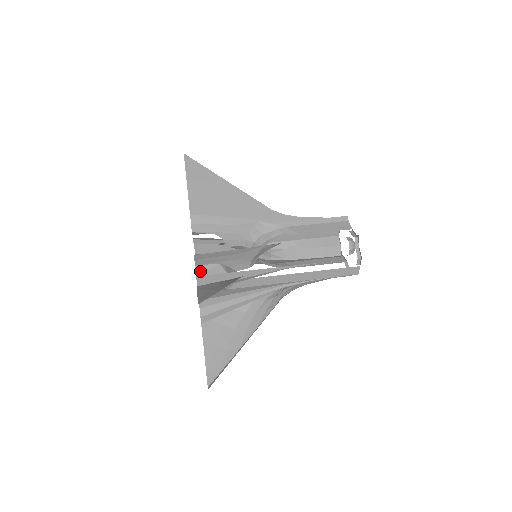
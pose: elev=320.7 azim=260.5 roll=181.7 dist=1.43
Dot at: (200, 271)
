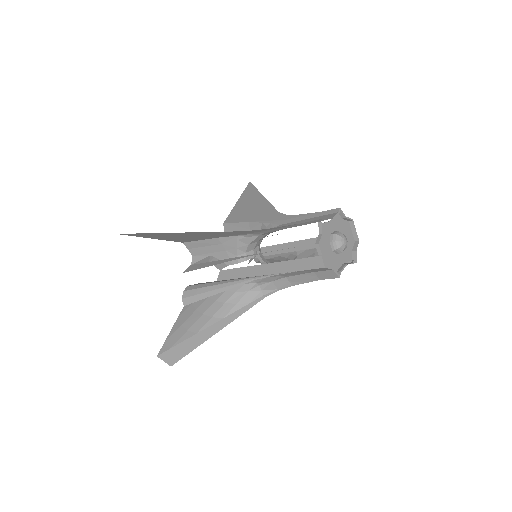
Dot at: (195, 261)
